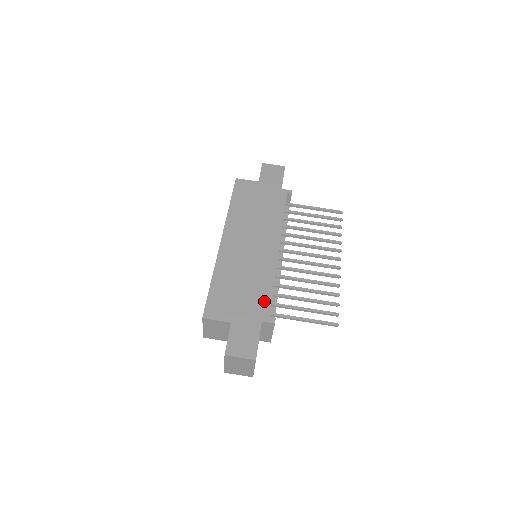
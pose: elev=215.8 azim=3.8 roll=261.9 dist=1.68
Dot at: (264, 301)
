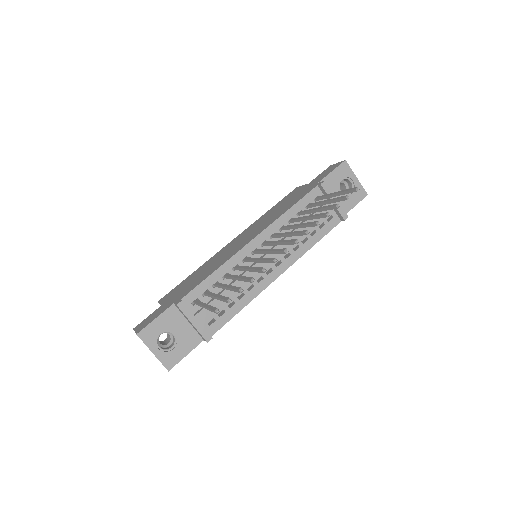
Dot at: (193, 286)
